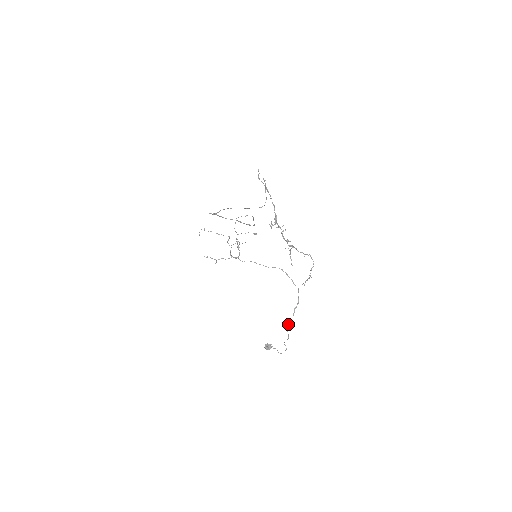
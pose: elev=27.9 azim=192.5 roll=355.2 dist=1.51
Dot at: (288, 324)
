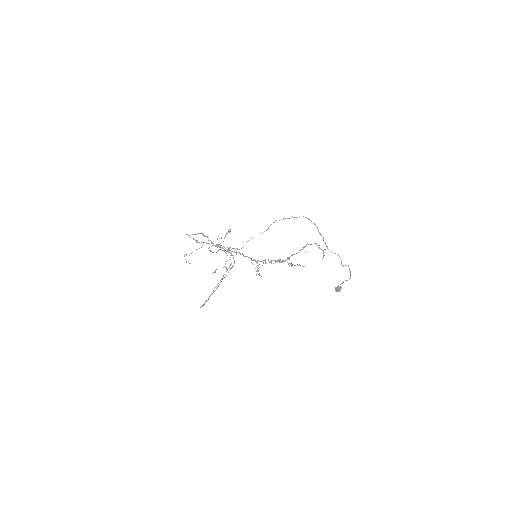
Dot at: (327, 247)
